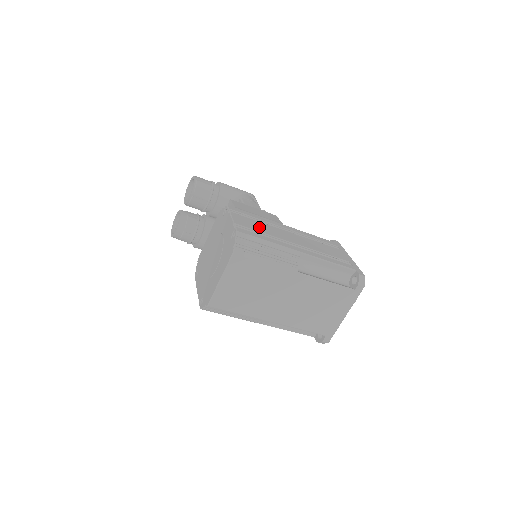
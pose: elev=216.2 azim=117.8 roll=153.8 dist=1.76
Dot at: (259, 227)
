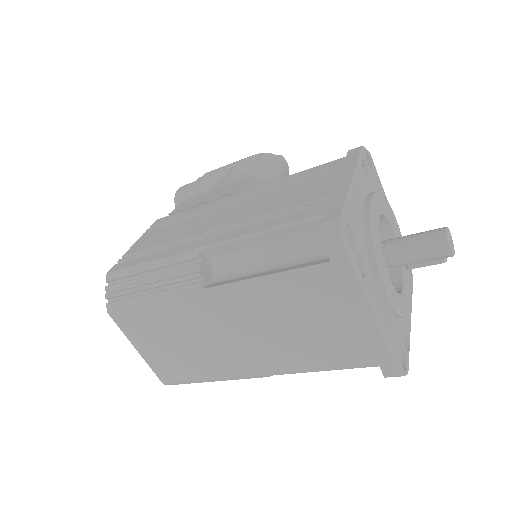
Dot at: (166, 236)
